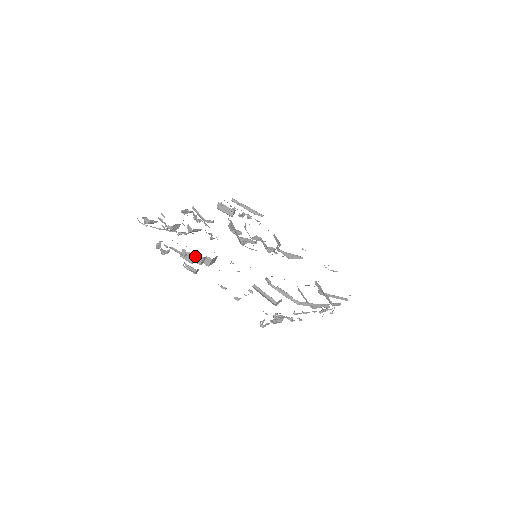
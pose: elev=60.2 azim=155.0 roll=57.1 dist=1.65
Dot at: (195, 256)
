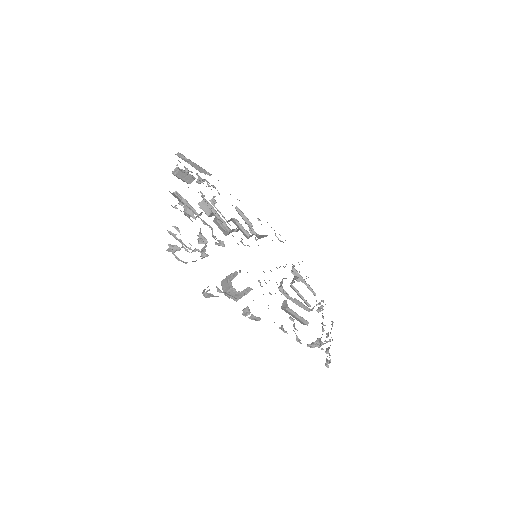
Dot at: (244, 294)
